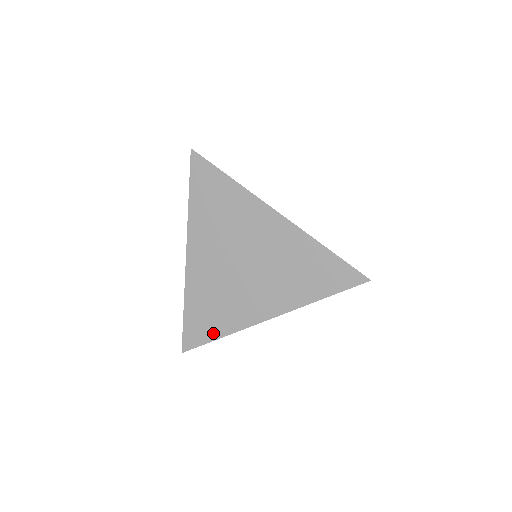
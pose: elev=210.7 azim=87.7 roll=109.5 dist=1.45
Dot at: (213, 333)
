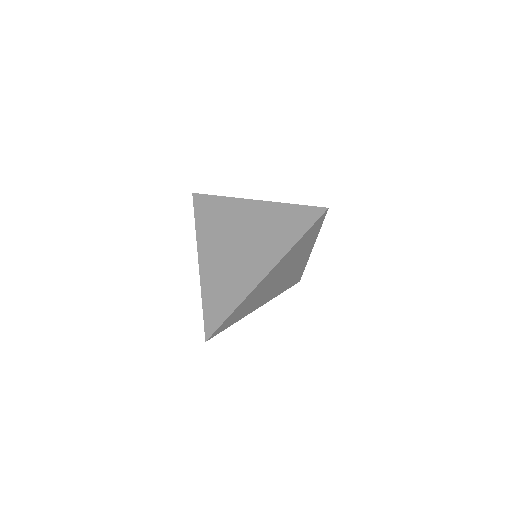
Dot at: (226, 311)
